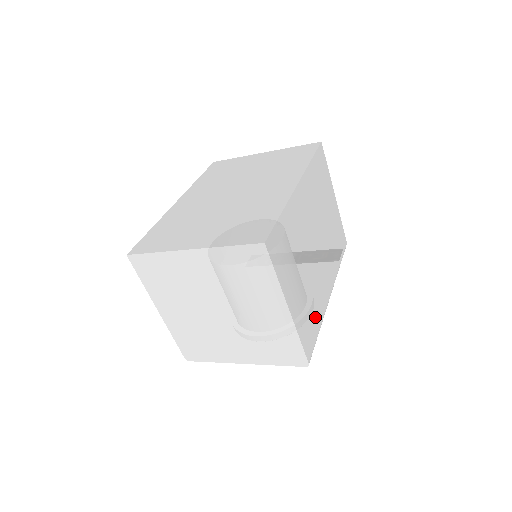
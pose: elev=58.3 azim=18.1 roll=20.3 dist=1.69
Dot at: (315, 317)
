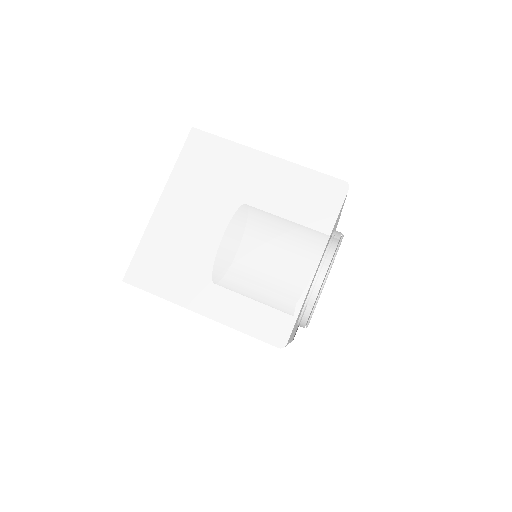
Dot at: occluded
